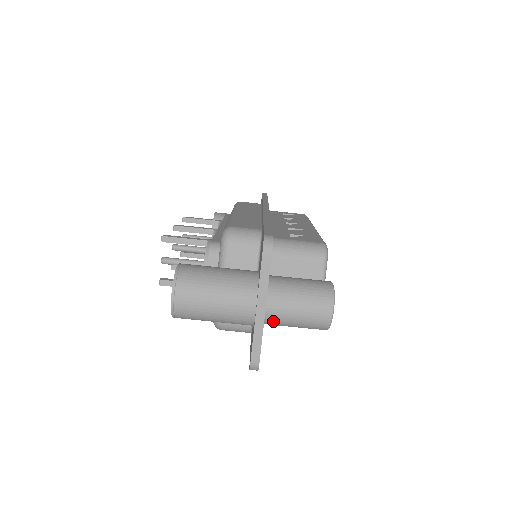
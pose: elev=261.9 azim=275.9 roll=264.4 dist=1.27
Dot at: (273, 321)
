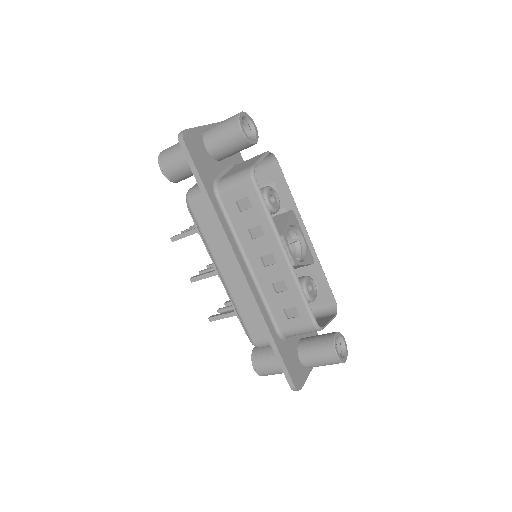
Dot at: occluded
